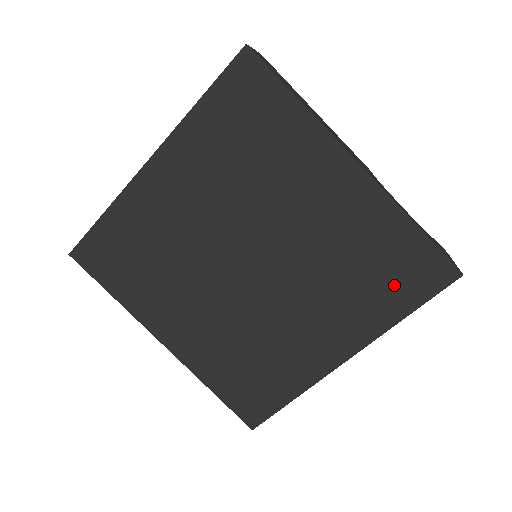
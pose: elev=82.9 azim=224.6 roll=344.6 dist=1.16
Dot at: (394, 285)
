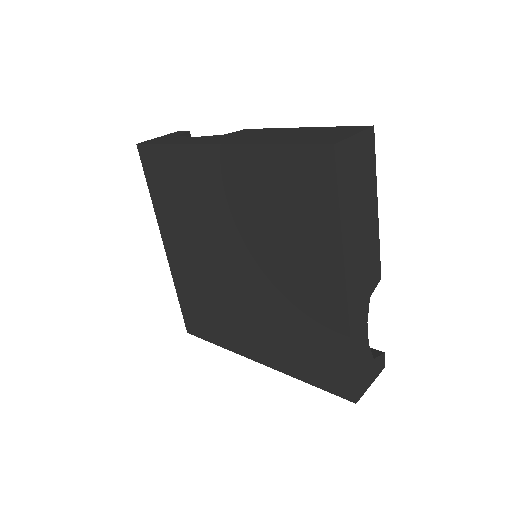
Dot at: (313, 364)
